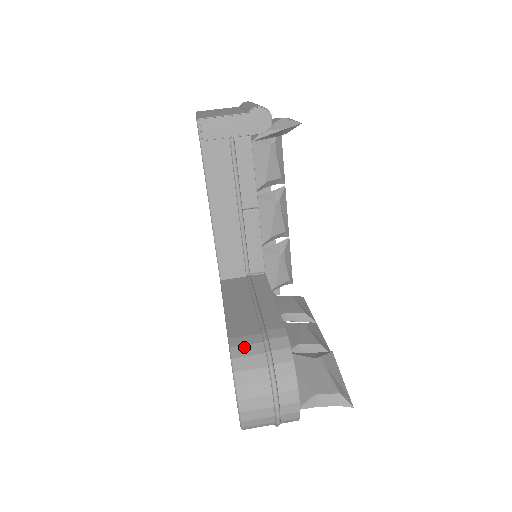
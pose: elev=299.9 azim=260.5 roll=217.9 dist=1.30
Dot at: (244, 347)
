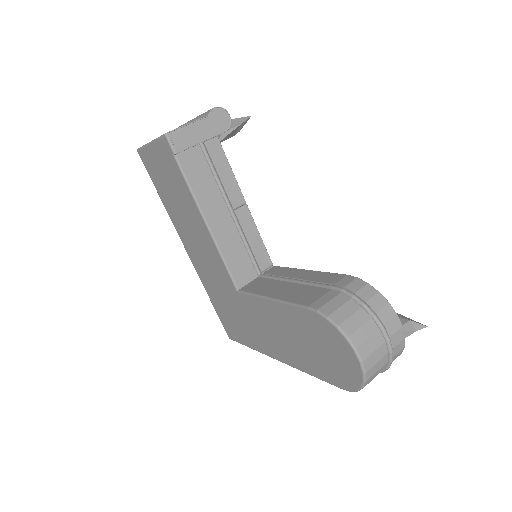
Dot at: (329, 304)
